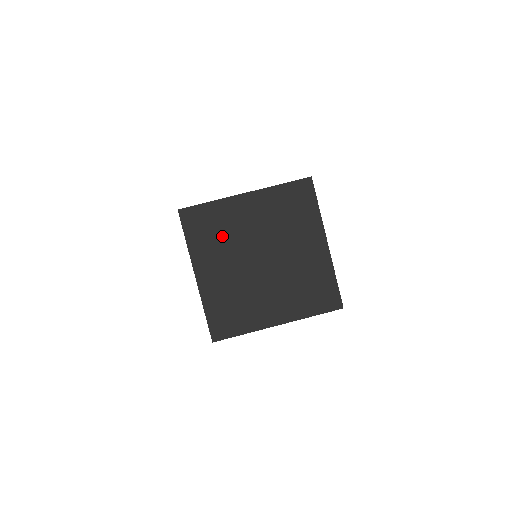
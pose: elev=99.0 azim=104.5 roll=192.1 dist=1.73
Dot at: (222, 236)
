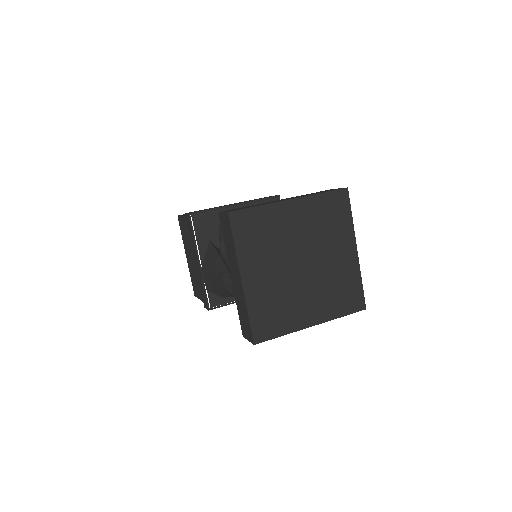
Dot at: (268, 240)
